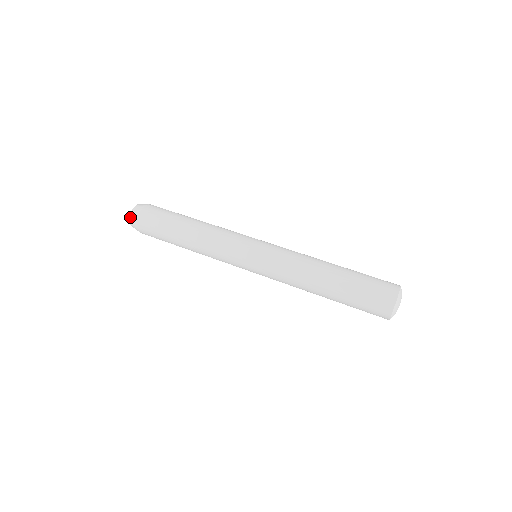
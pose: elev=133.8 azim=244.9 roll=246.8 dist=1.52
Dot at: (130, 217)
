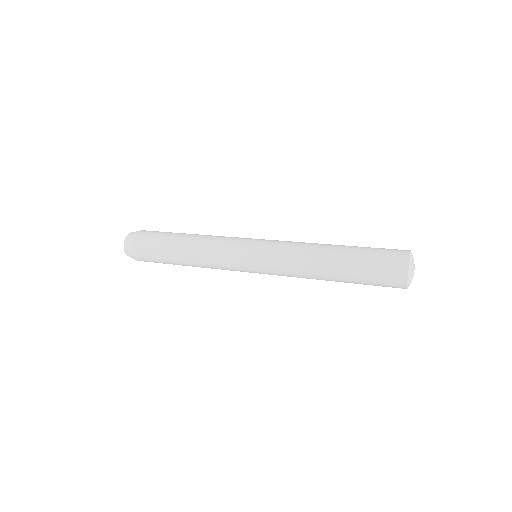
Dot at: (130, 233)
